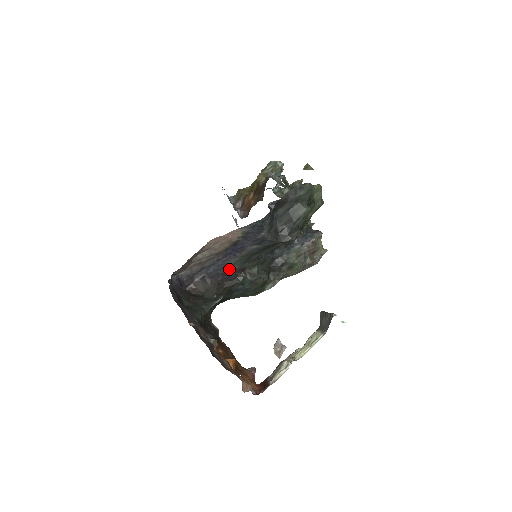
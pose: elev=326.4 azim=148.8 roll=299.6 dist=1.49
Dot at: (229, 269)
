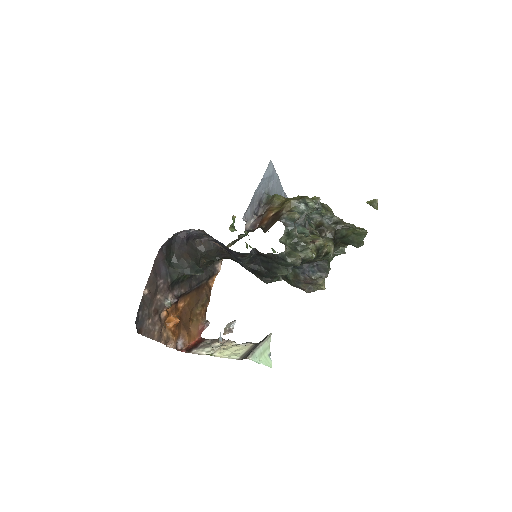
Dot at: (231, 250)
